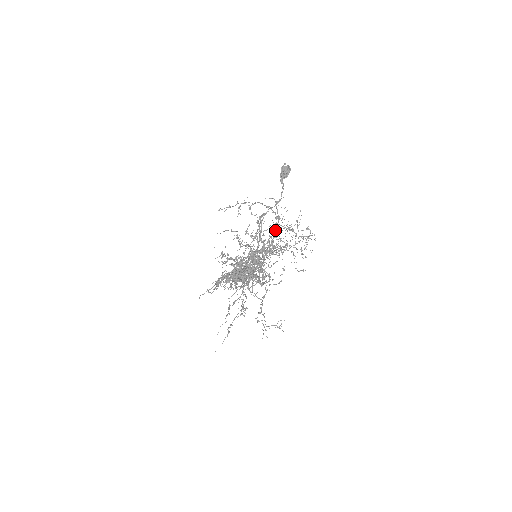
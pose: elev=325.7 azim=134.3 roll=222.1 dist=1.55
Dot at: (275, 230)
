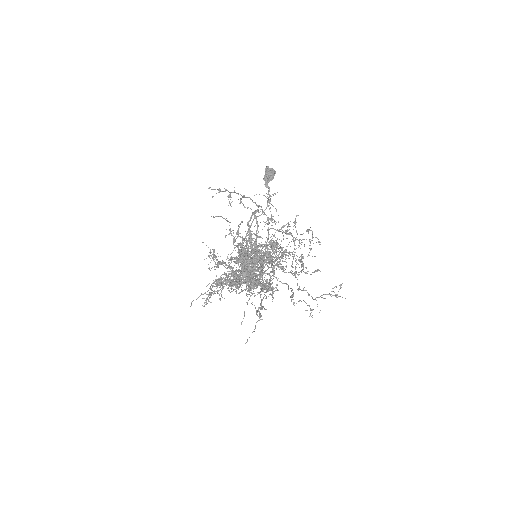
Dot at: occluded
